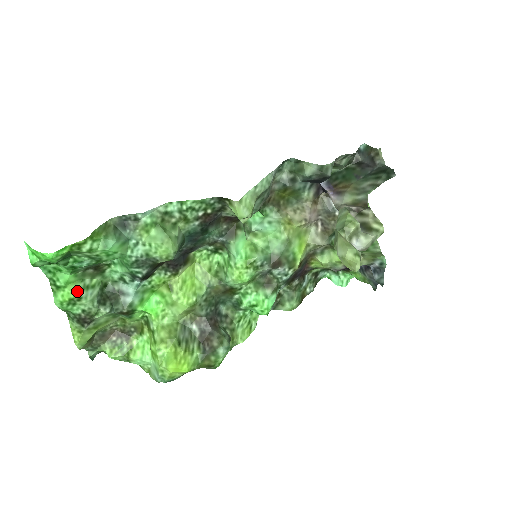
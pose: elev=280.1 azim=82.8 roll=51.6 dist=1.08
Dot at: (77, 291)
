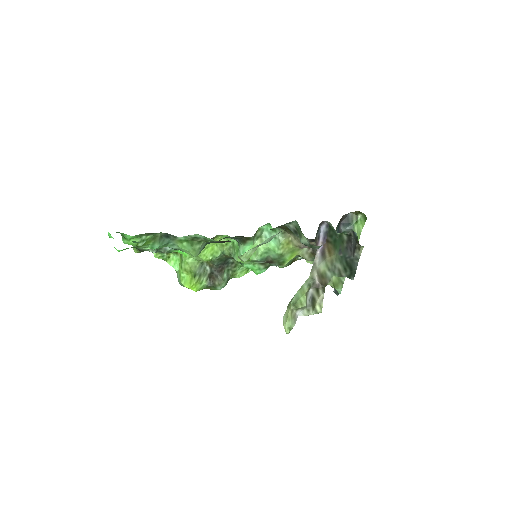
Dot at: (136, 243)
